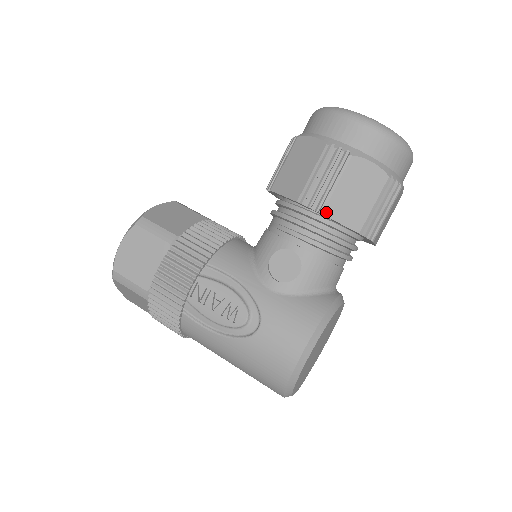
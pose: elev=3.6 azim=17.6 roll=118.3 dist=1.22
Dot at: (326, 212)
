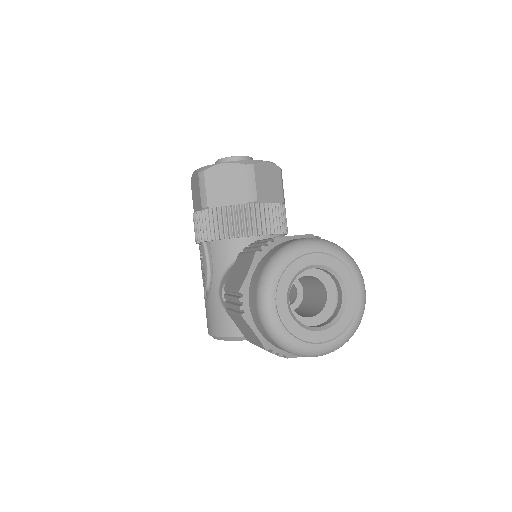
Dot at: (229, 314)
